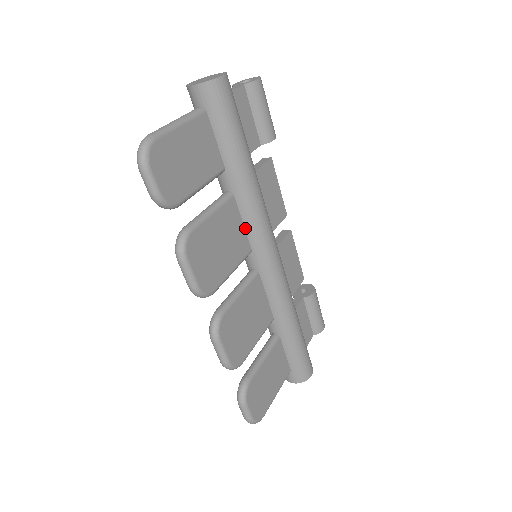
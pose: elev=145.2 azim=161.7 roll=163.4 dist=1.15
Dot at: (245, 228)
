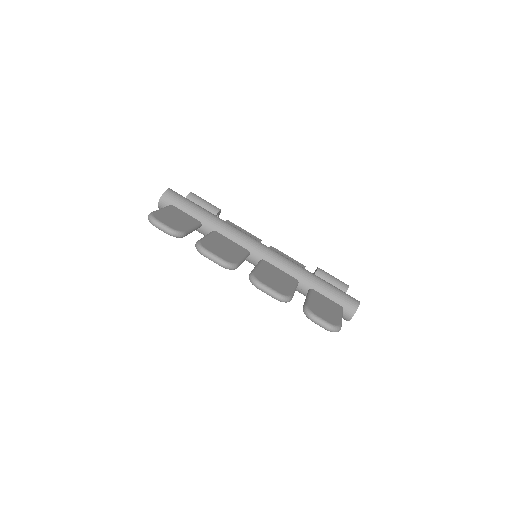
Dot at: (235, 242)
